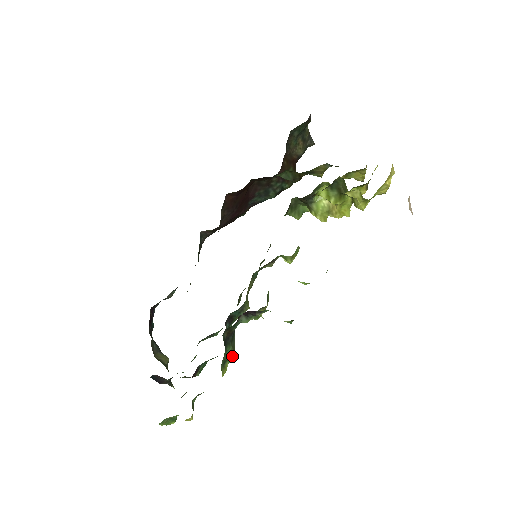
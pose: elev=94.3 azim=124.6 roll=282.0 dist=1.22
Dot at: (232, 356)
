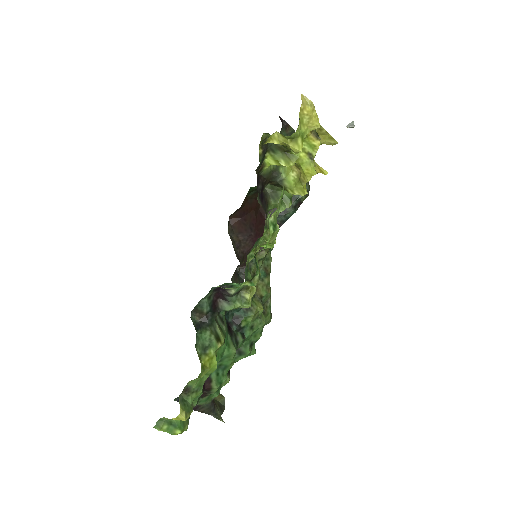
Dot at: (216, 343)
